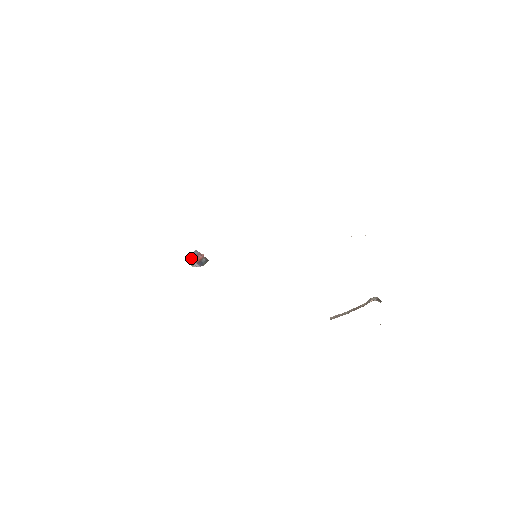
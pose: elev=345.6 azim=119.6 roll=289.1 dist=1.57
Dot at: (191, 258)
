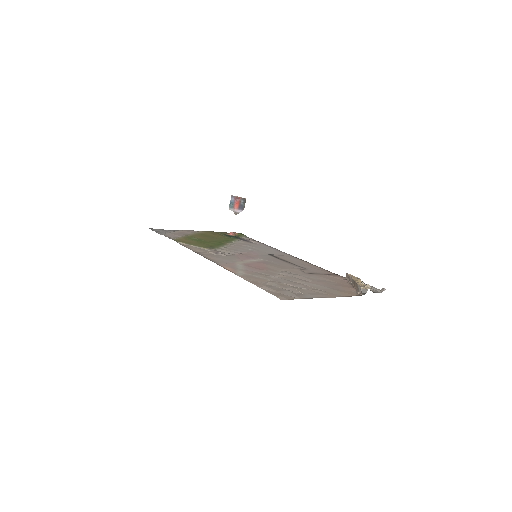
Dot at: (231, 207)
